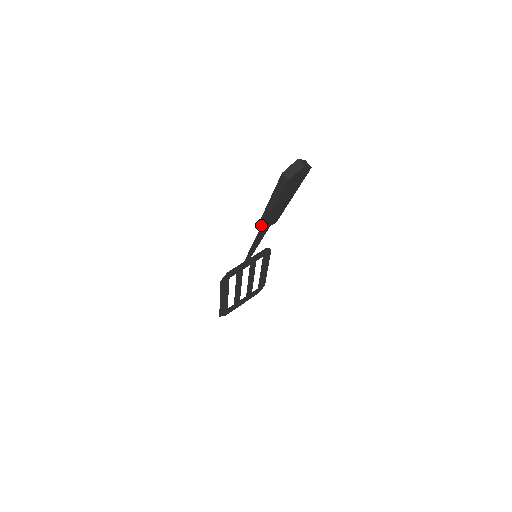
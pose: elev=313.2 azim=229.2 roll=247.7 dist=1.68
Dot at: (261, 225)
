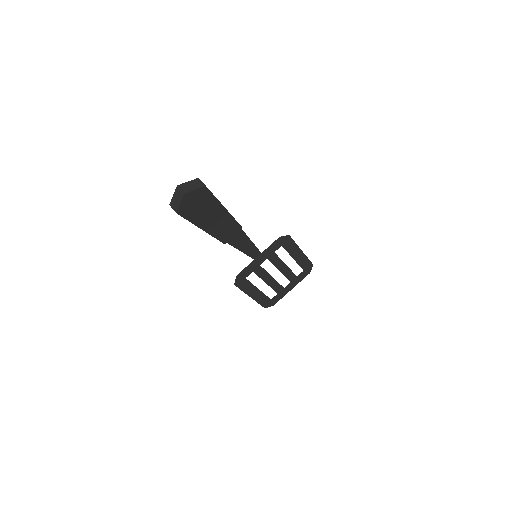
Dot at: occluded
